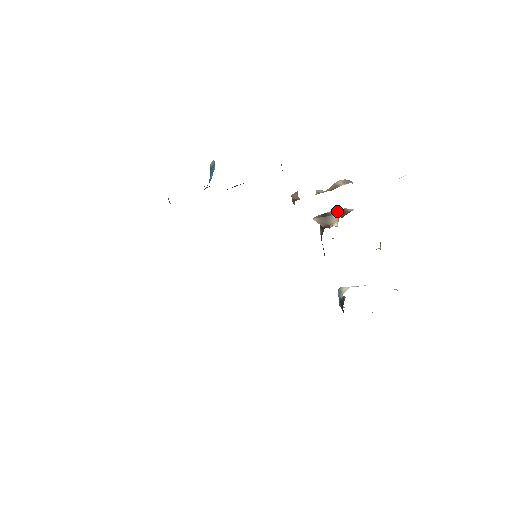
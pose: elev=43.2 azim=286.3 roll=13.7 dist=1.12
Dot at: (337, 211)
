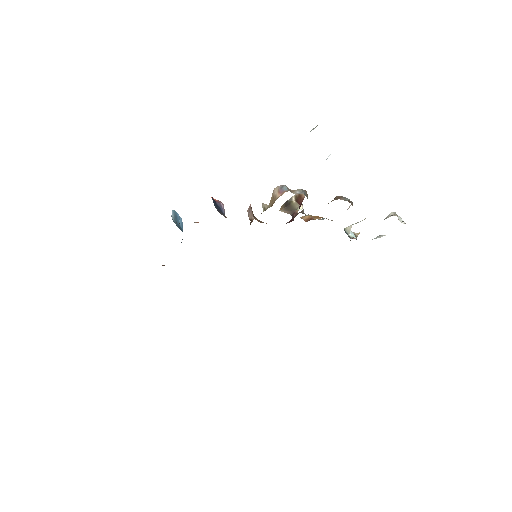
Dot at: (294, 197)
